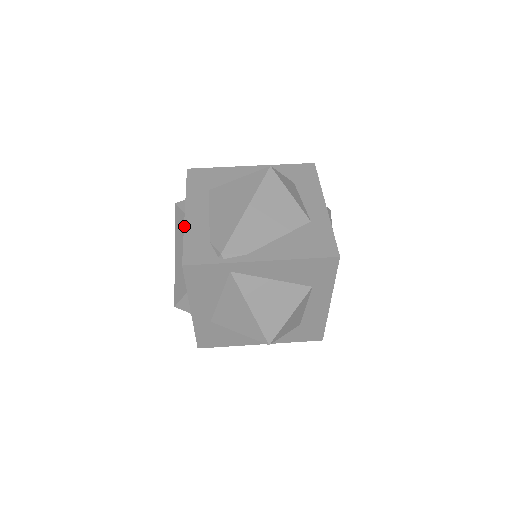
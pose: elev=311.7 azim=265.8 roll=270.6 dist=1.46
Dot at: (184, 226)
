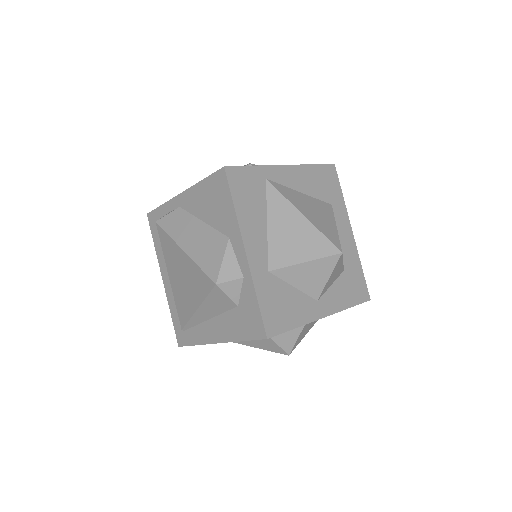
Dot at: (192, 186)
